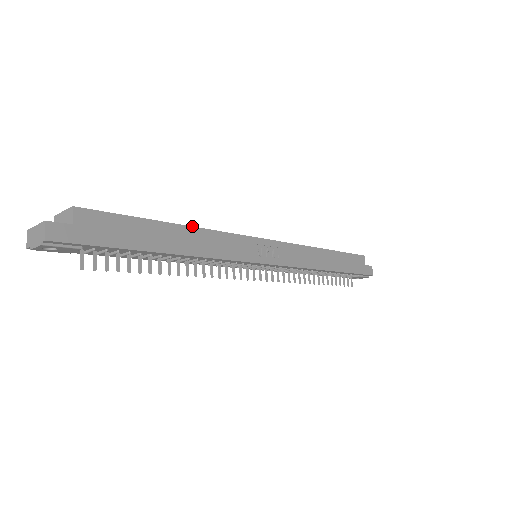
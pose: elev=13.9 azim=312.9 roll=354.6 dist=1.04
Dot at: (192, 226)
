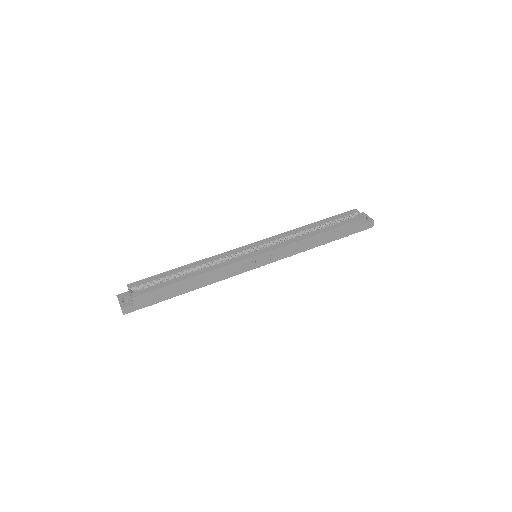
Dot at: (202, 274)
